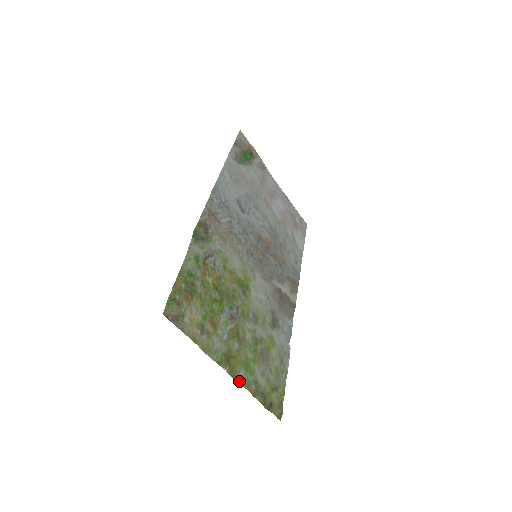
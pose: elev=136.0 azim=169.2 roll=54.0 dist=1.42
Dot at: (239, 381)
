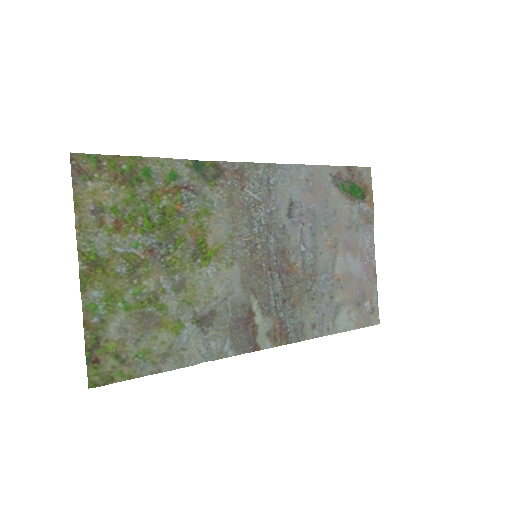
Dot at: (84, 293)
